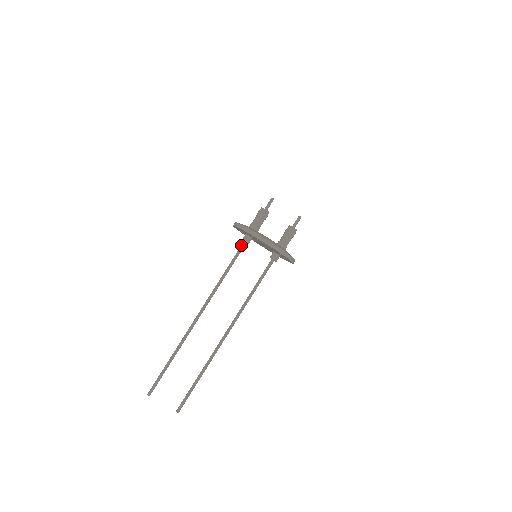
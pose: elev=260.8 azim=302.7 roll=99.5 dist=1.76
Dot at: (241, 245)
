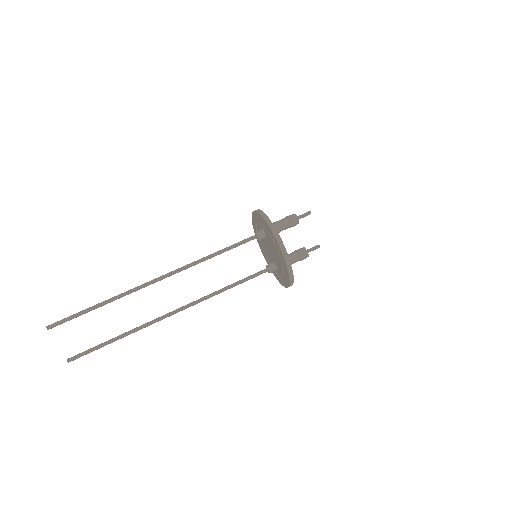
Dot at: (251, 237)
